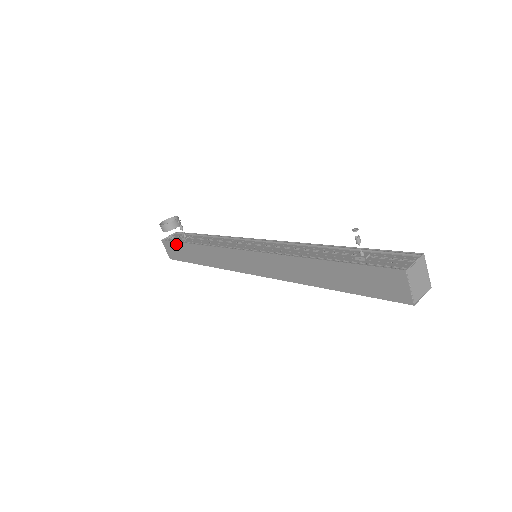
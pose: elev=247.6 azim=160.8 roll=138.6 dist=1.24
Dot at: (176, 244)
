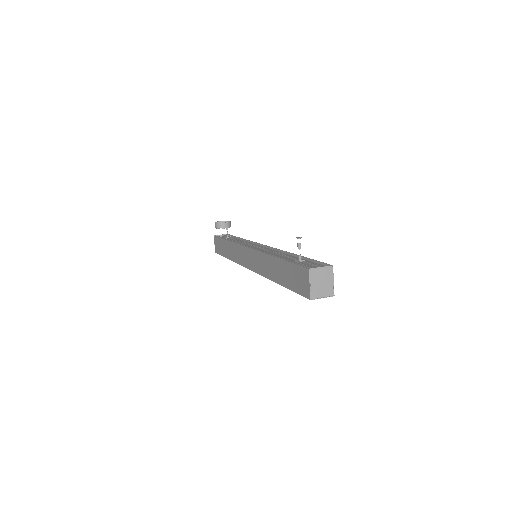
Dot at: (219, 239)
